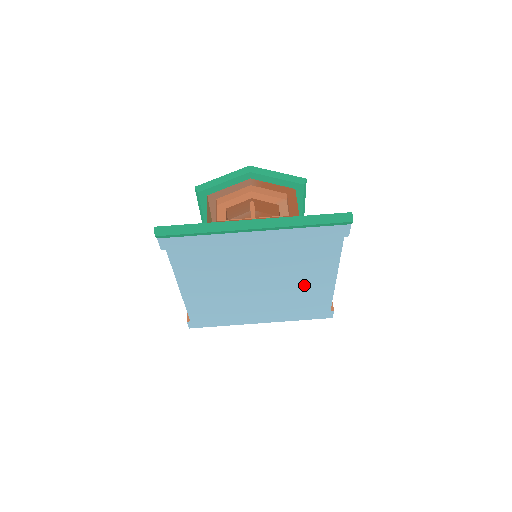
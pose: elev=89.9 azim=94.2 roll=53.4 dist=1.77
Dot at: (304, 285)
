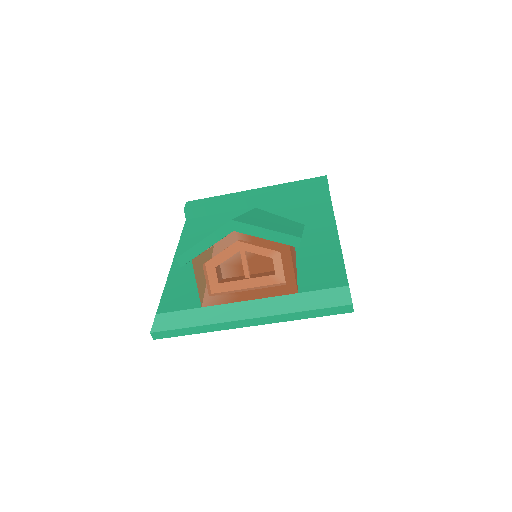
Dot at: occluded
